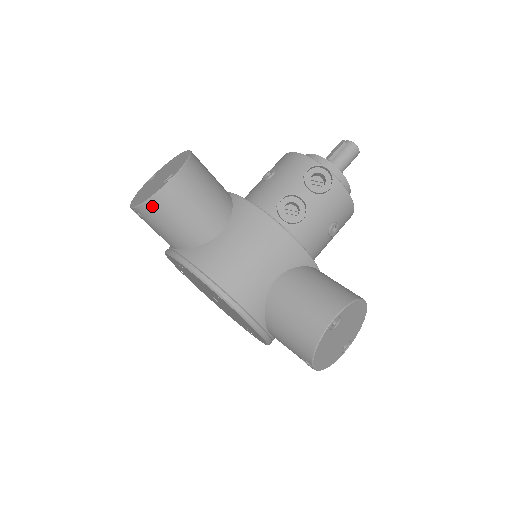
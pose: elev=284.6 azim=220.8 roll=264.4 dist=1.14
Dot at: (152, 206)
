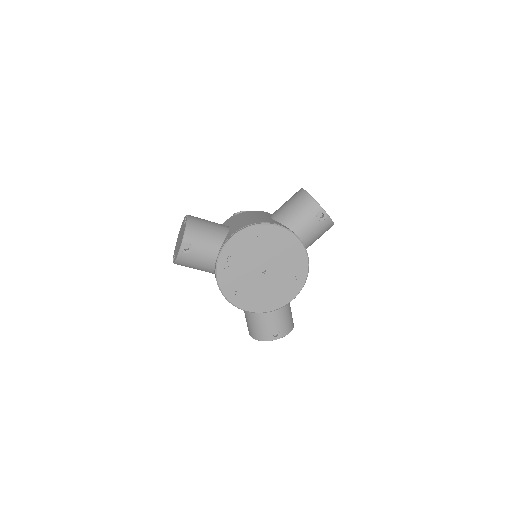
Dot at: (190, 228)
